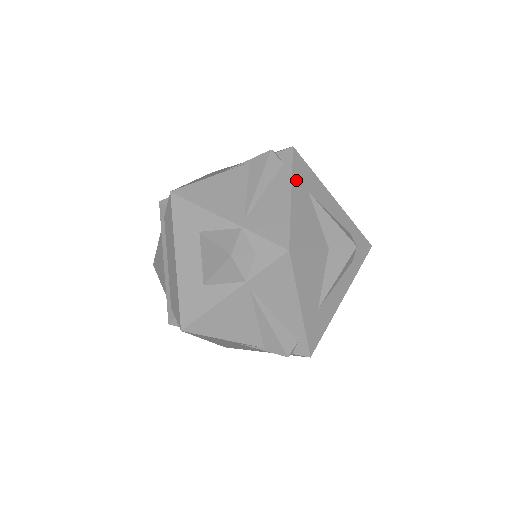
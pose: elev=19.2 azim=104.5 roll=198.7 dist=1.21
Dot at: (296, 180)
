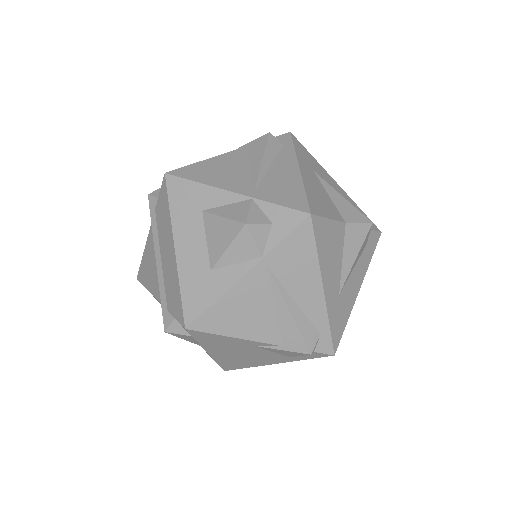
Dot at: (300, 158)
